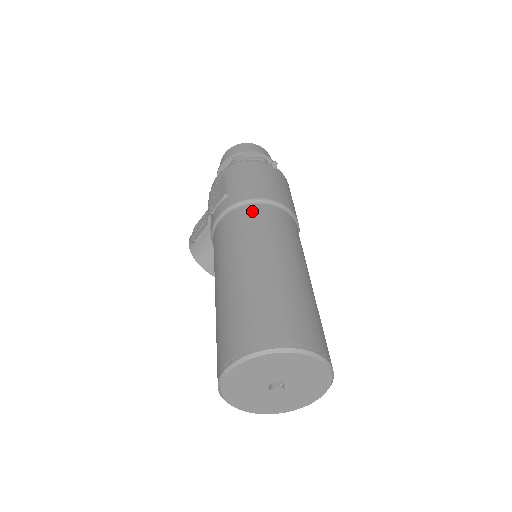
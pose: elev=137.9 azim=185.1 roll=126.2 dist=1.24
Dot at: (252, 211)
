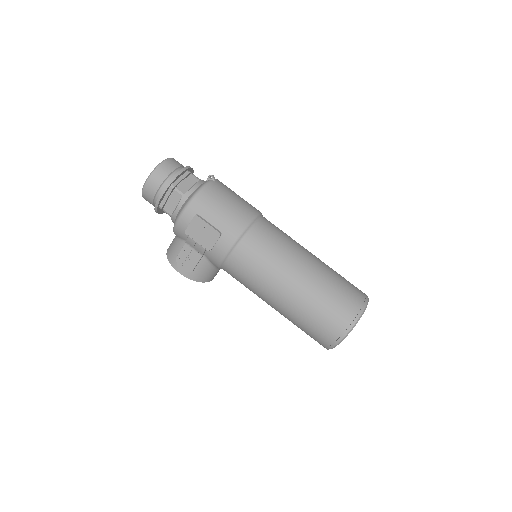
Dot at: (256, 237)
